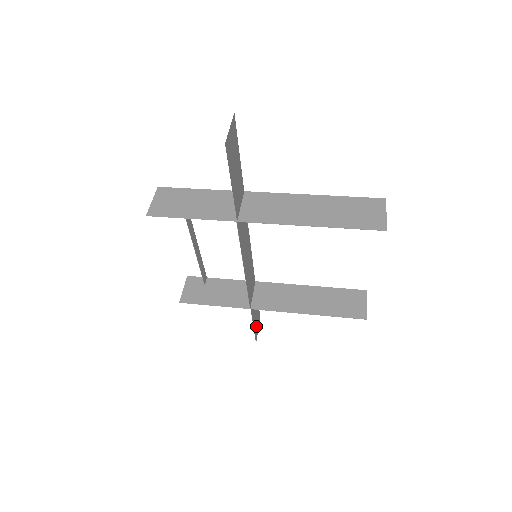
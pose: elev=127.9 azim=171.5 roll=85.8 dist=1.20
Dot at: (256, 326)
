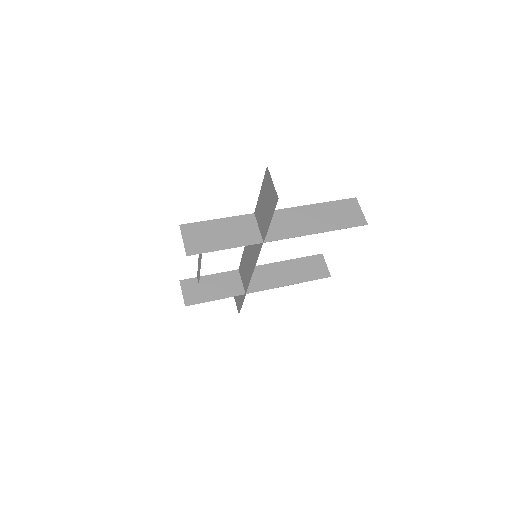
Dot at: (238, 302)
